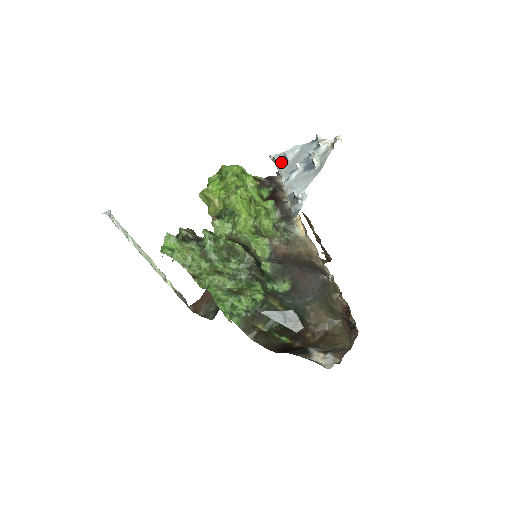
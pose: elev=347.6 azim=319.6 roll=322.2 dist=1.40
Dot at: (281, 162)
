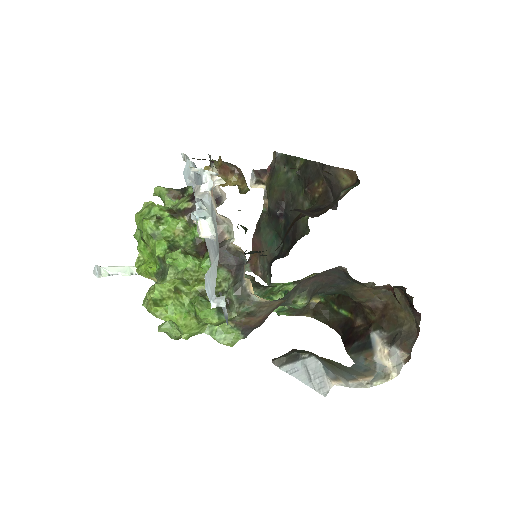
Dot at: occluded
